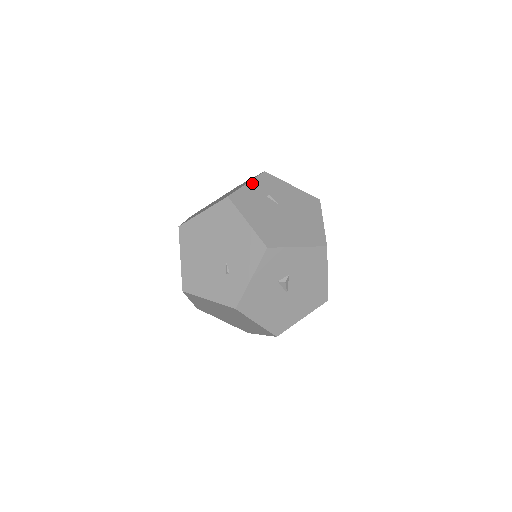
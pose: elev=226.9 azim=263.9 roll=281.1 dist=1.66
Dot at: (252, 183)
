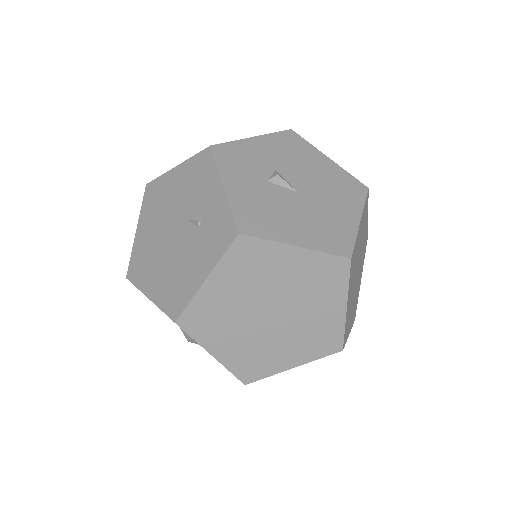
Dot at: occluded
